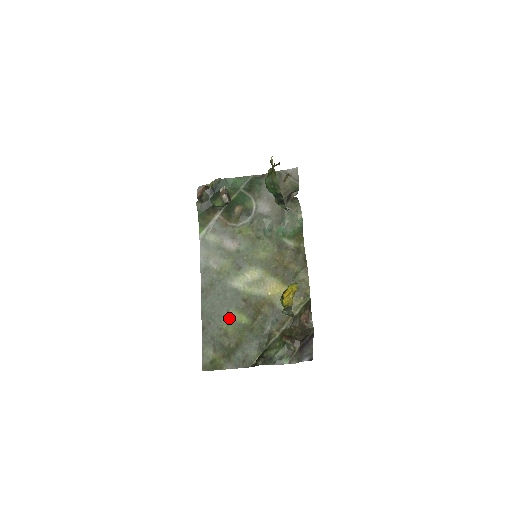
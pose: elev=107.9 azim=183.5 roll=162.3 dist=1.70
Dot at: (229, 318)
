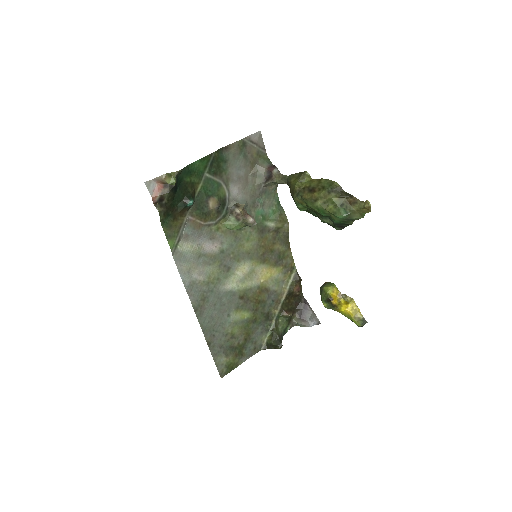
Dot at: (232, 321)
